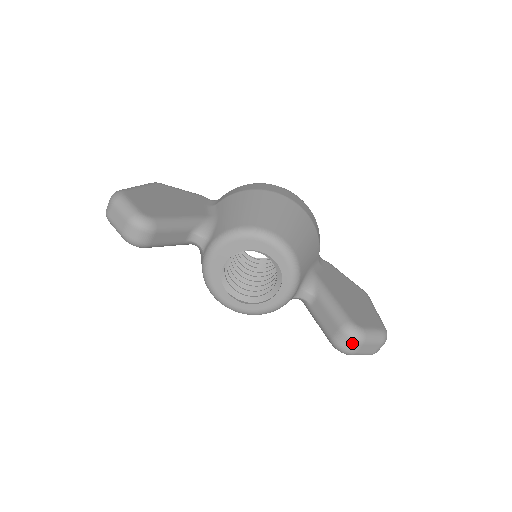
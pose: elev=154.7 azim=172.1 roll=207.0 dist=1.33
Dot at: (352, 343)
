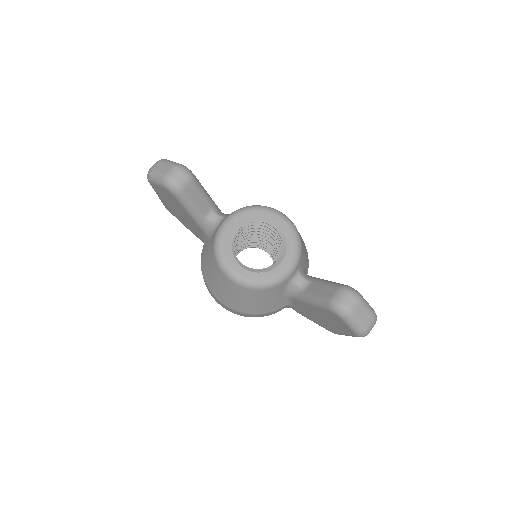
Dot at: (351, 298)
